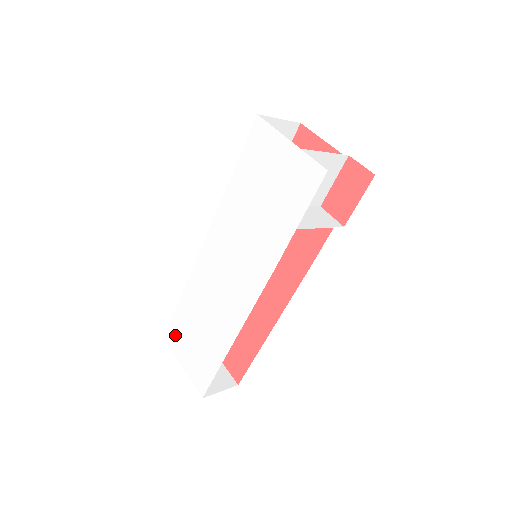
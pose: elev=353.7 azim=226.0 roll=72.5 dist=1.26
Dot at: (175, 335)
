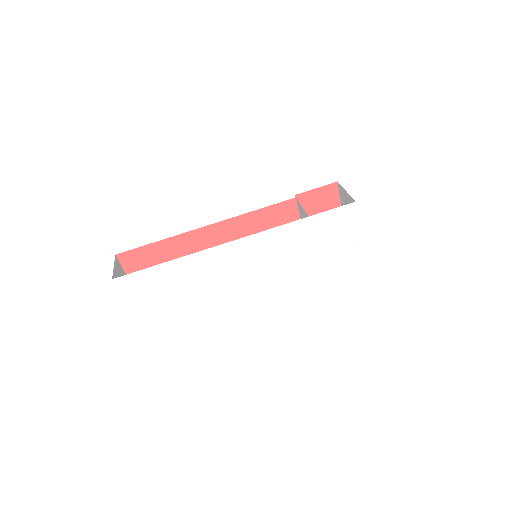
Dot at: (136, 284)
